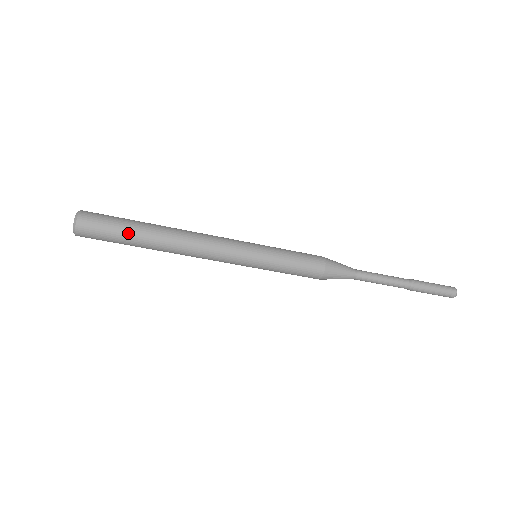
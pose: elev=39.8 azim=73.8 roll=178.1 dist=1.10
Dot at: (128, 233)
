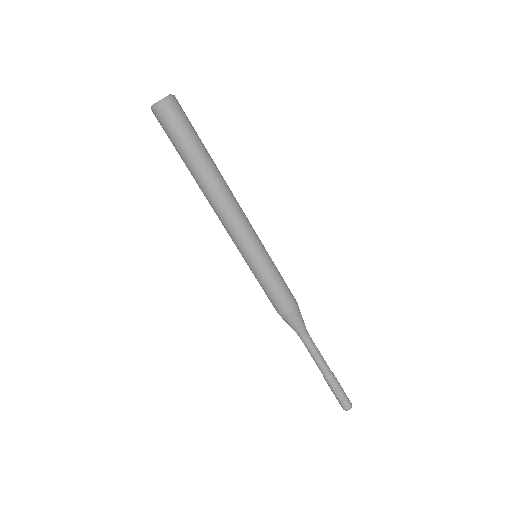
Dot at: (197, 146)
